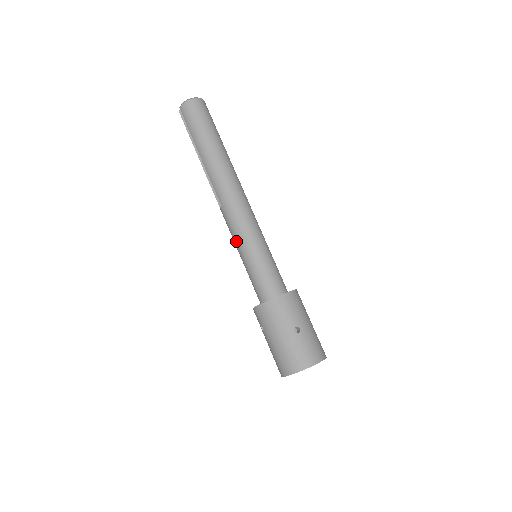
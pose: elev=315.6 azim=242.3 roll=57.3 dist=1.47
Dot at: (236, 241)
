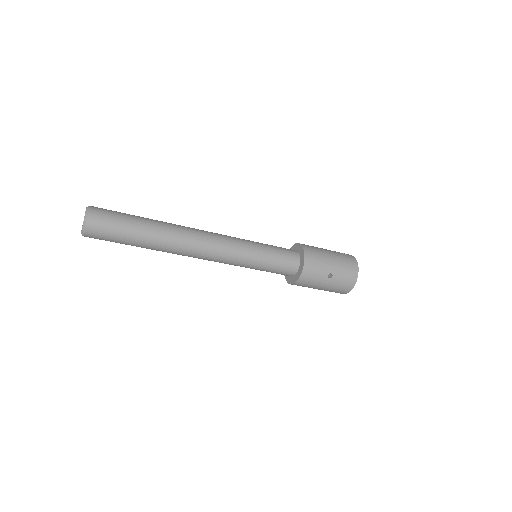
Dot at: occluded
